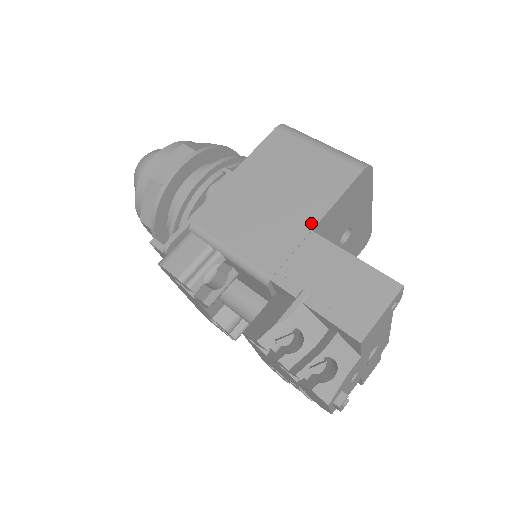
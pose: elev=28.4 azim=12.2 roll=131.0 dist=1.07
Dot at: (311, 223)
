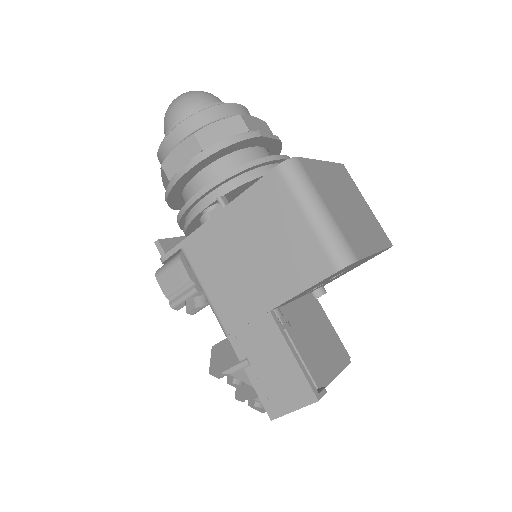
Dot at: (271, 304)
